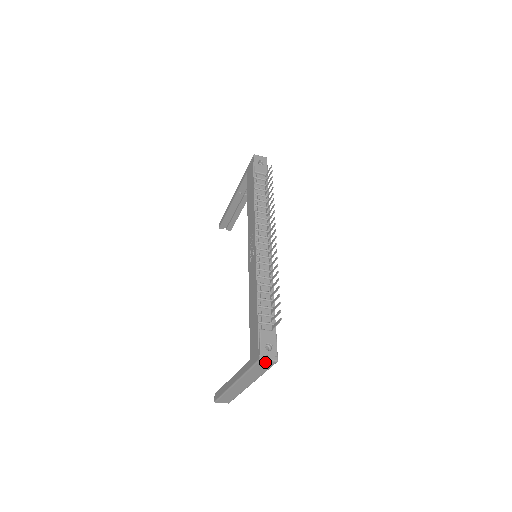
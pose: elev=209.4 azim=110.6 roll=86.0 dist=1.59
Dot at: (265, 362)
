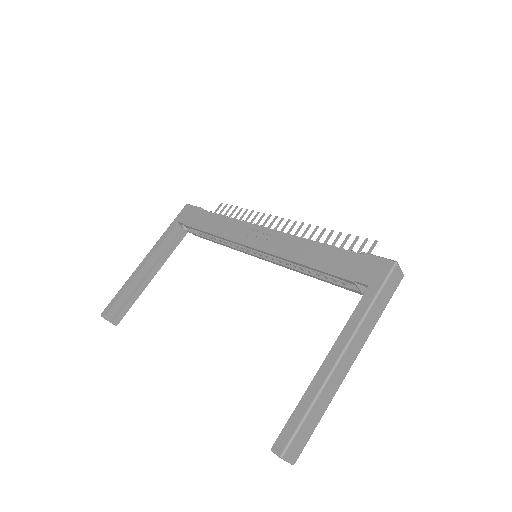
Dot at: (397, 273)
